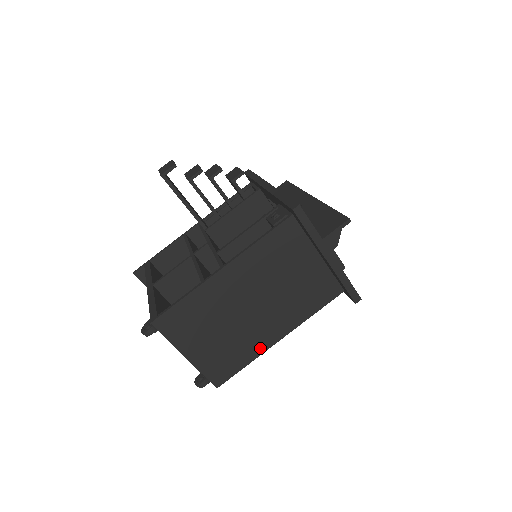
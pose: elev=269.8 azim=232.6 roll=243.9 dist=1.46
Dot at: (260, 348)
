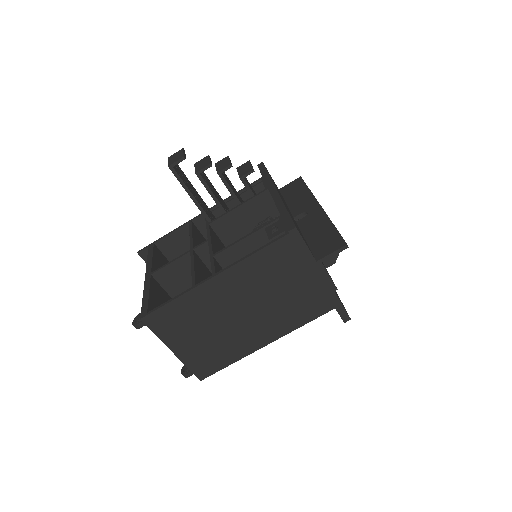
Dot at: (245, 351)
